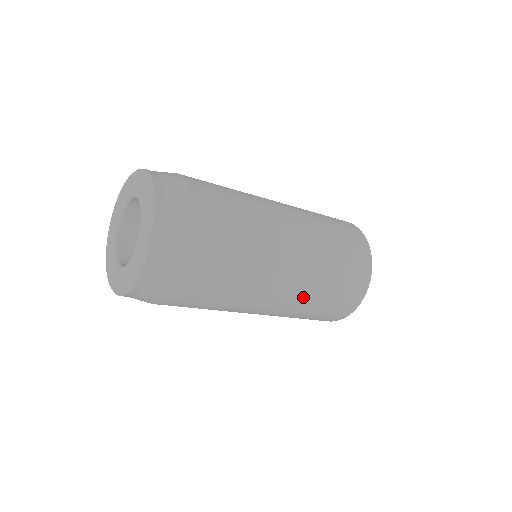
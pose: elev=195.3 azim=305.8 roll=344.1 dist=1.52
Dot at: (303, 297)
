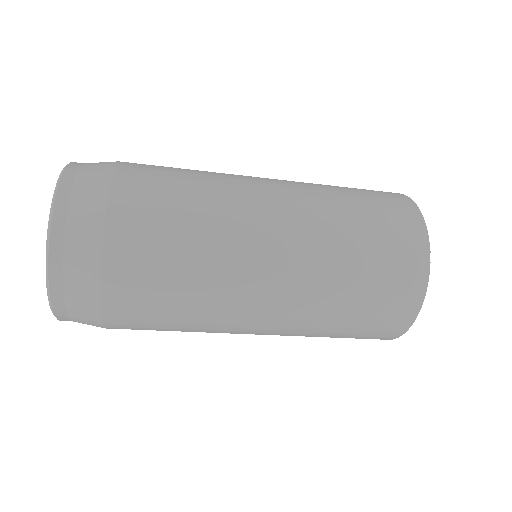
Dot at: (319, 240)
